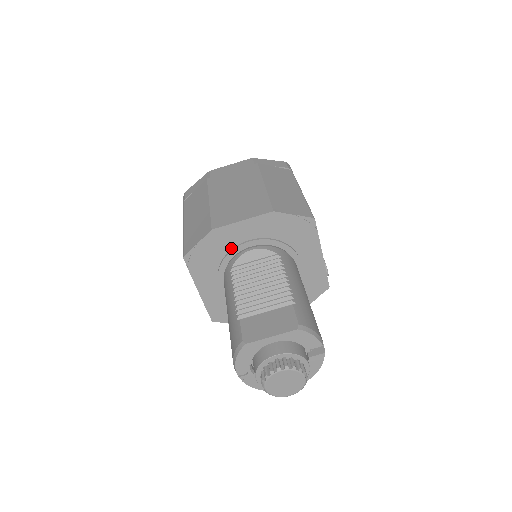
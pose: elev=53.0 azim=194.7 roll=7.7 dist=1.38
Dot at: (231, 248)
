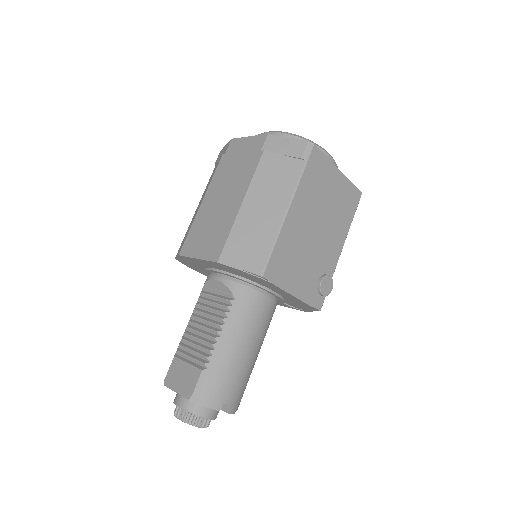
Dot at: (205, 267)
